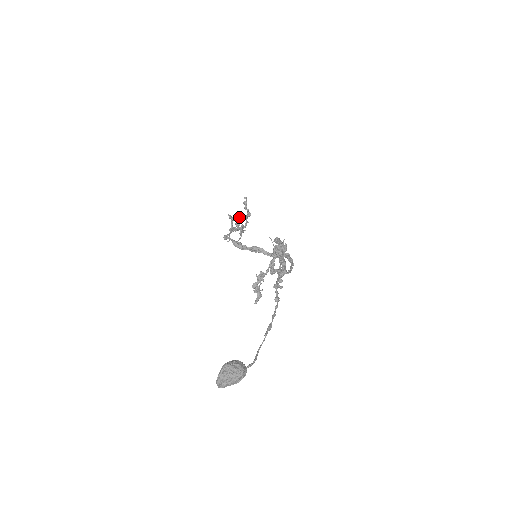
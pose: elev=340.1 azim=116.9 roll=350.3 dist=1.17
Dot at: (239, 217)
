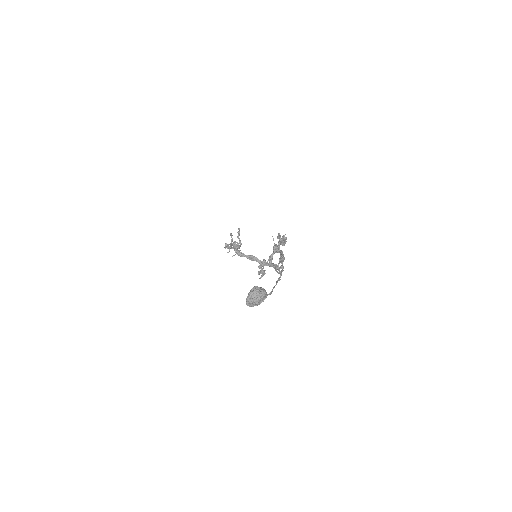
Dot at: occluded
